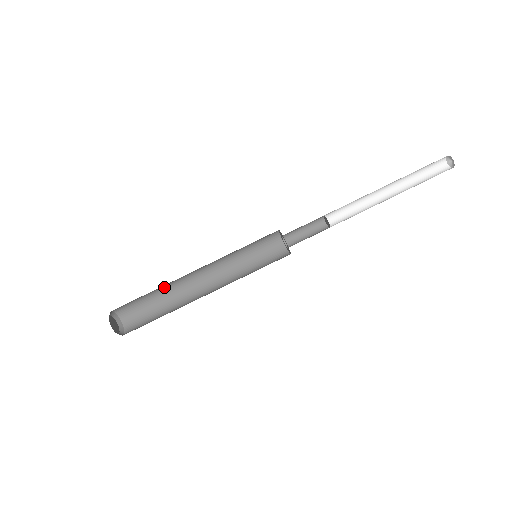
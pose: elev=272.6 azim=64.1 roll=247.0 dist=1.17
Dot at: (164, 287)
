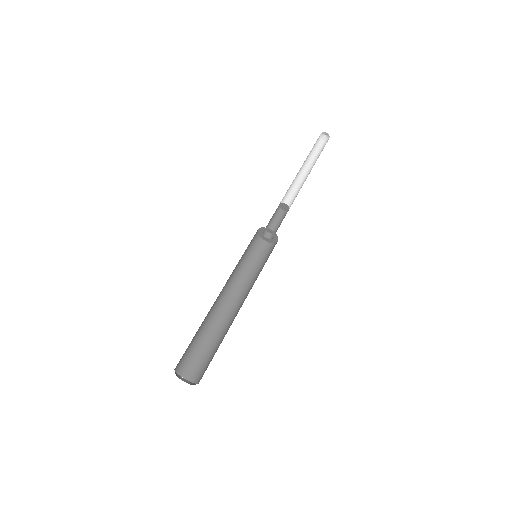
Dot at: occluded
